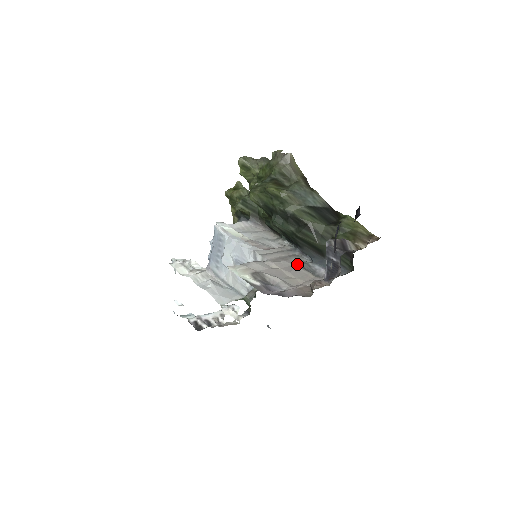
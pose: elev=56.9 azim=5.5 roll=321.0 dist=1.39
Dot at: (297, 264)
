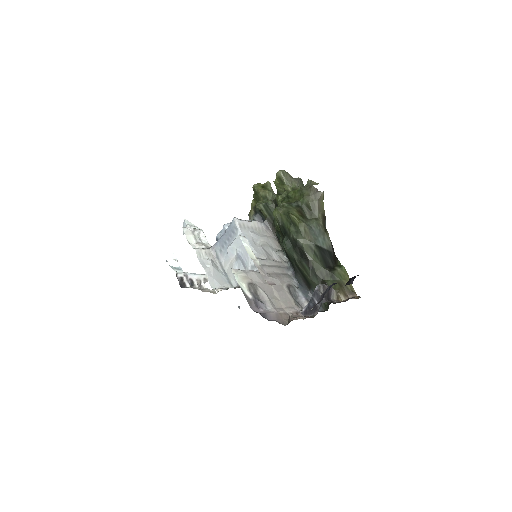
Dot at: (286, 286)
